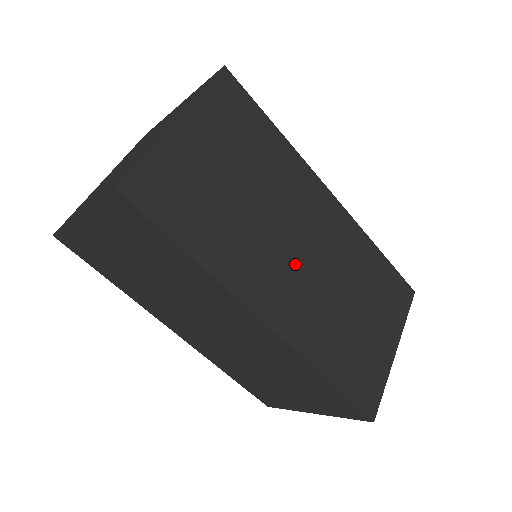
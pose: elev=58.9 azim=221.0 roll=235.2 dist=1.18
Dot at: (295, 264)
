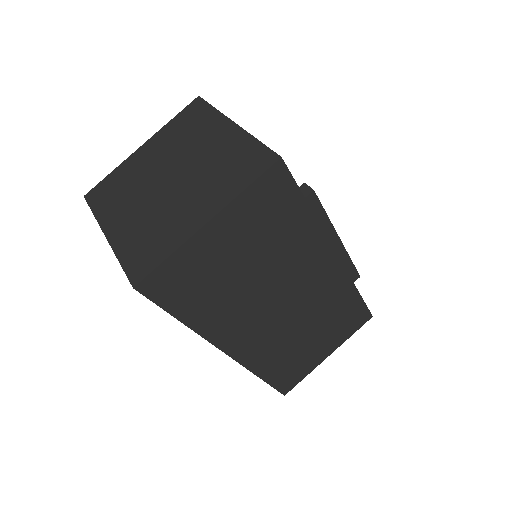
Dot at: (272, 314)
